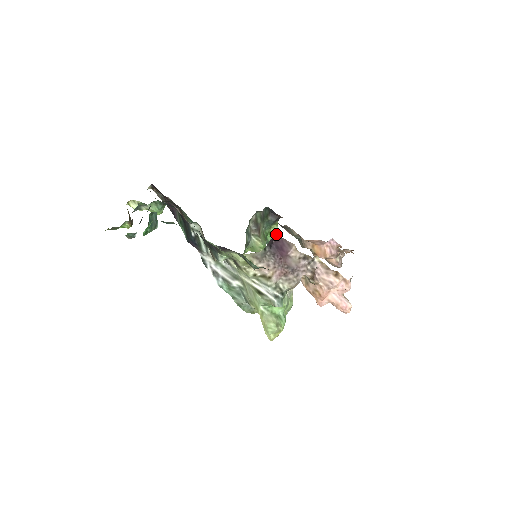
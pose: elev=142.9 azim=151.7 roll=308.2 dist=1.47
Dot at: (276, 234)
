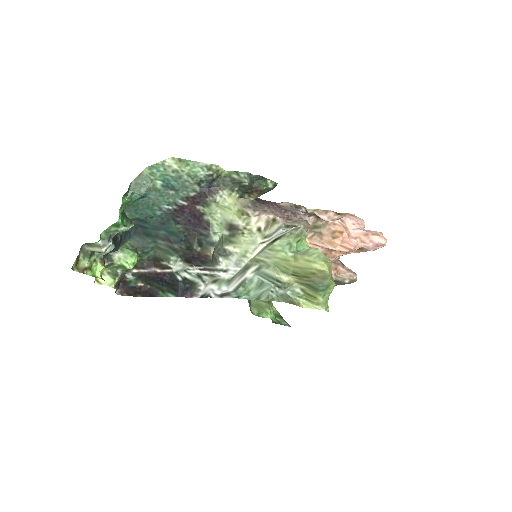
Dot at: (278, 315)
